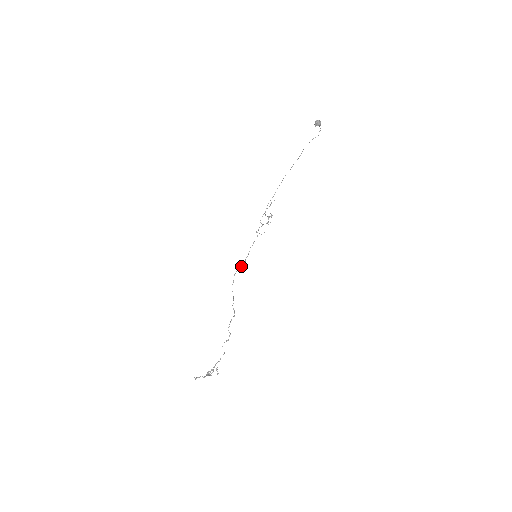
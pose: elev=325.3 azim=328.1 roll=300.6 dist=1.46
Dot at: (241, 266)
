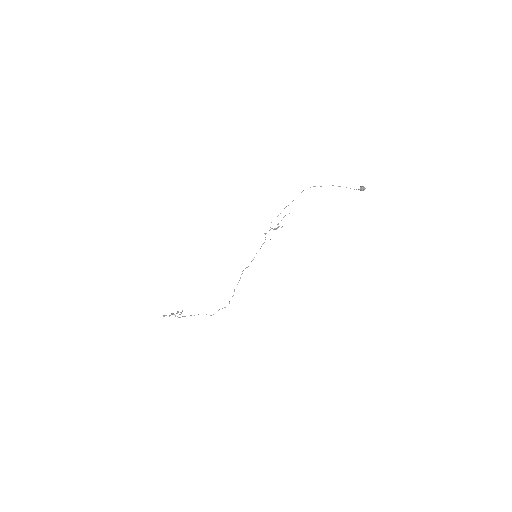
Dot at: occluded
